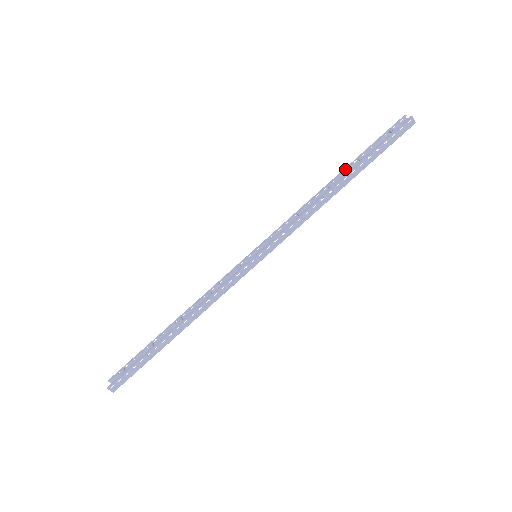
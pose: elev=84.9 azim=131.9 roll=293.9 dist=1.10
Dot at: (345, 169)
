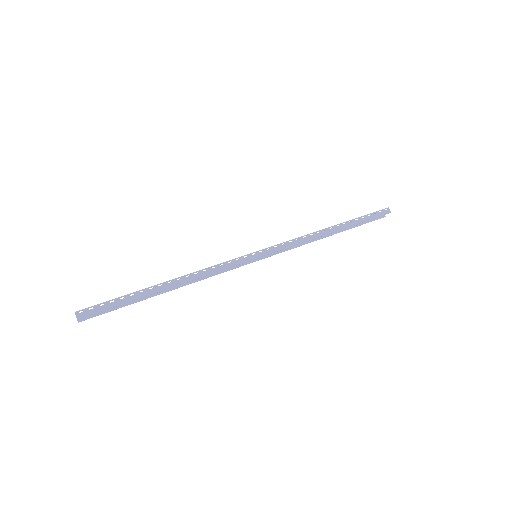
Dot at: occluded
